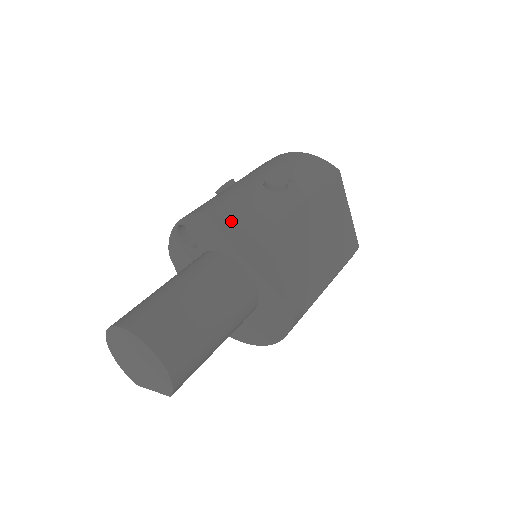
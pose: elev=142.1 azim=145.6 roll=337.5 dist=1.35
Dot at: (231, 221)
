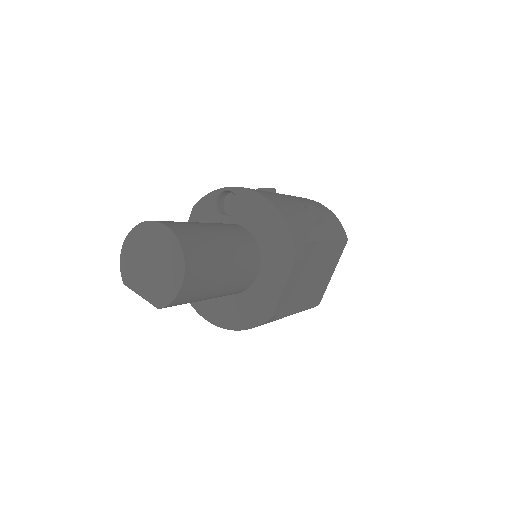
Dot at: (282, 214)
